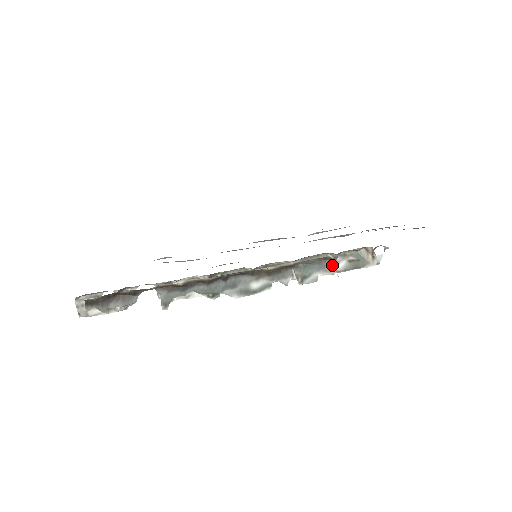
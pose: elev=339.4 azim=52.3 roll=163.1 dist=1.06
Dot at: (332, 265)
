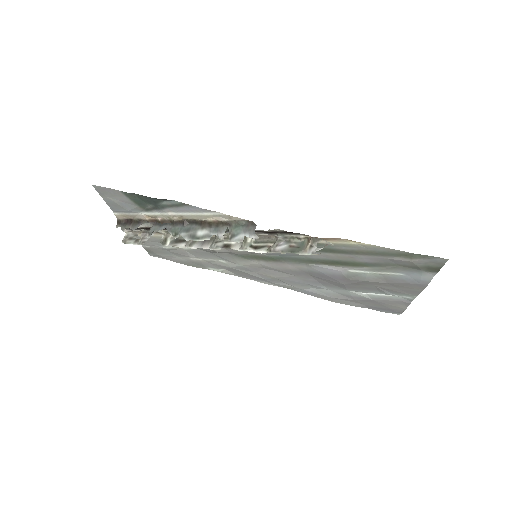
Dot at: (274, 245)
